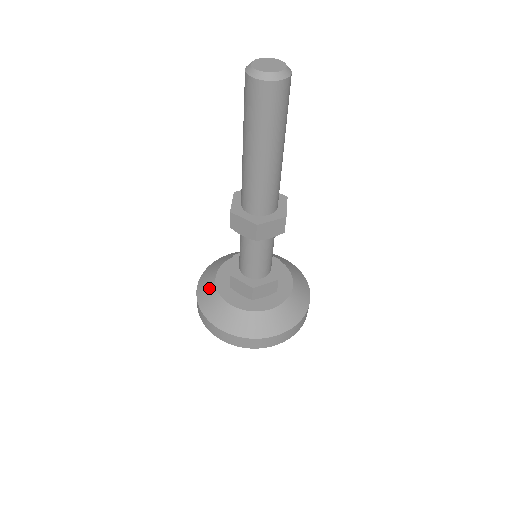
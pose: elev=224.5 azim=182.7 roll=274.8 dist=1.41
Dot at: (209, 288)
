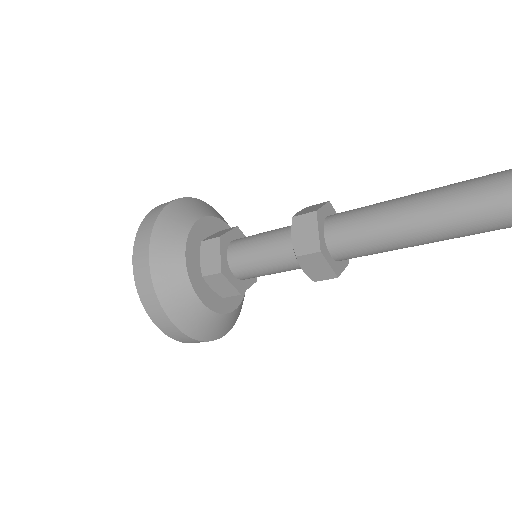
Dot at: (186, 217)
